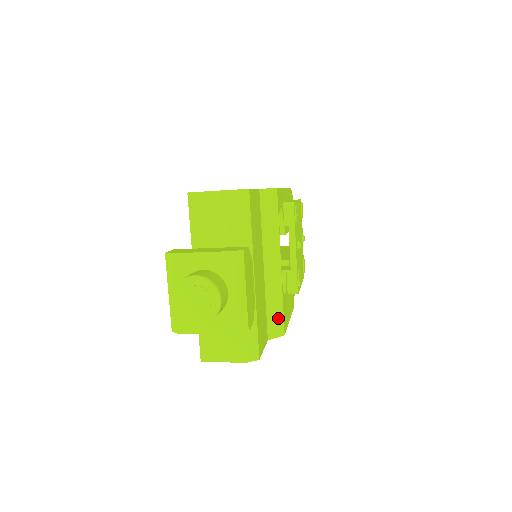
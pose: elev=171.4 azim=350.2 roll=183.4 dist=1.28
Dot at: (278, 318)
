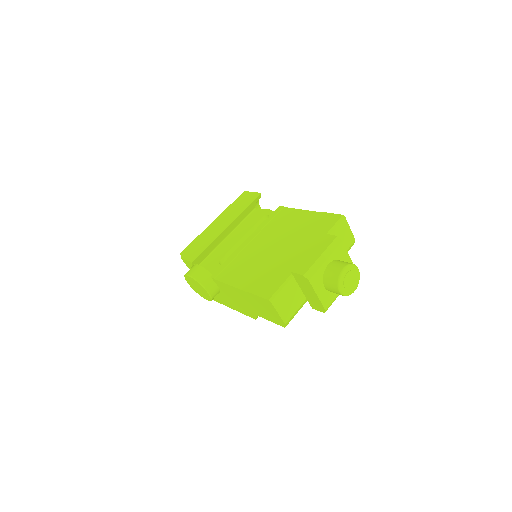
Dot at: occluded
